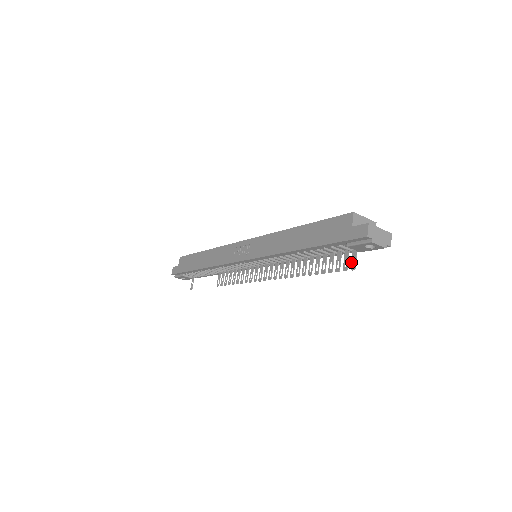
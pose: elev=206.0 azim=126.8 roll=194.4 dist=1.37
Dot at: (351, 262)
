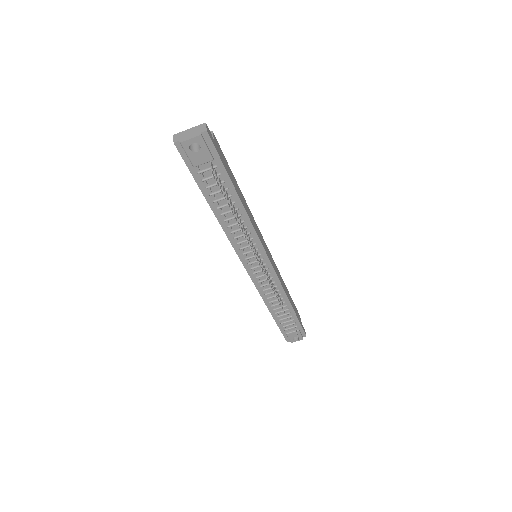
Dot at: (213, 174)
